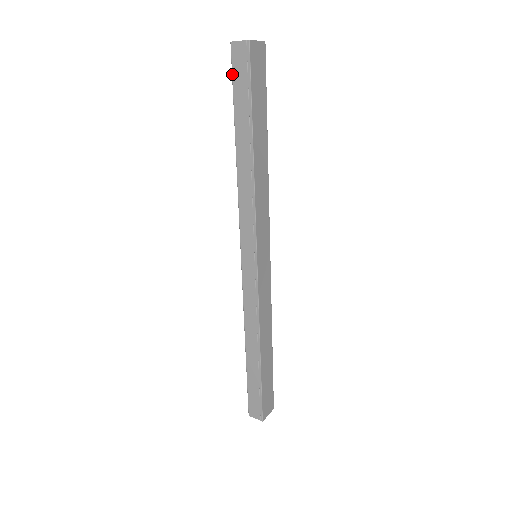
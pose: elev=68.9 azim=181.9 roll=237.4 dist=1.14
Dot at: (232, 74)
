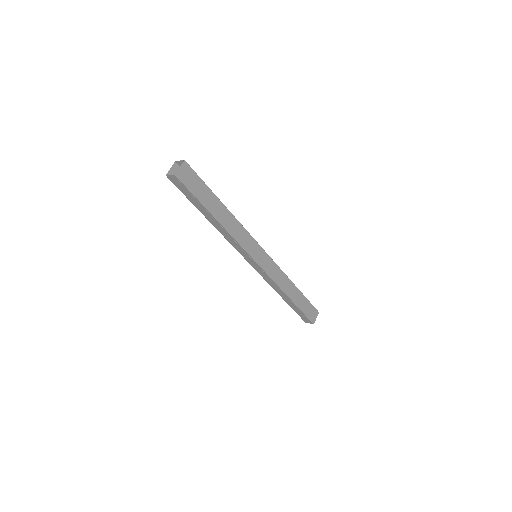
Dot at: occluded
